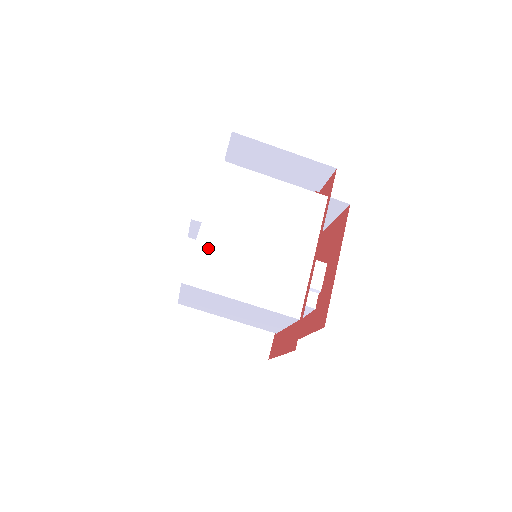
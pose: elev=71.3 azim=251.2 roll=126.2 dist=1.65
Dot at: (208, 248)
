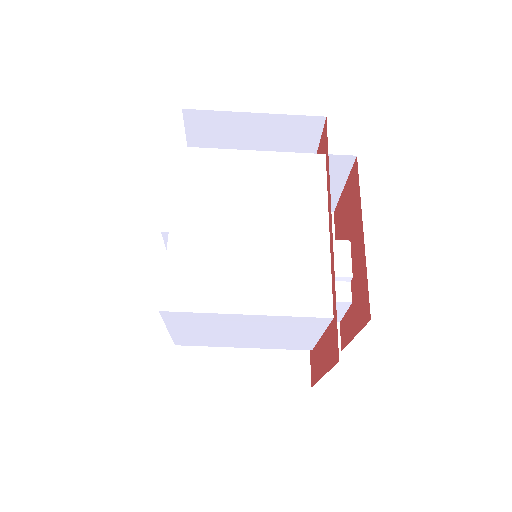
Dot at: (185, 257)
